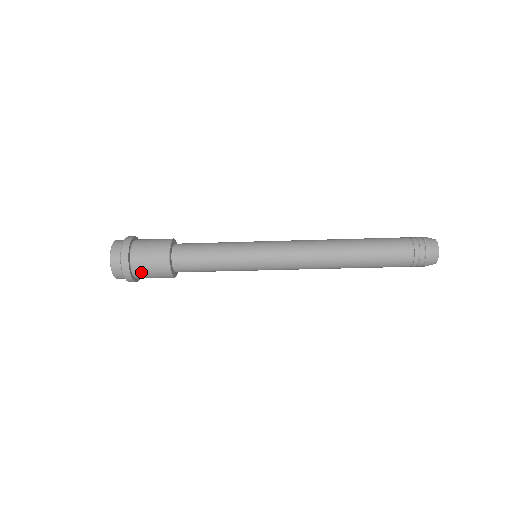
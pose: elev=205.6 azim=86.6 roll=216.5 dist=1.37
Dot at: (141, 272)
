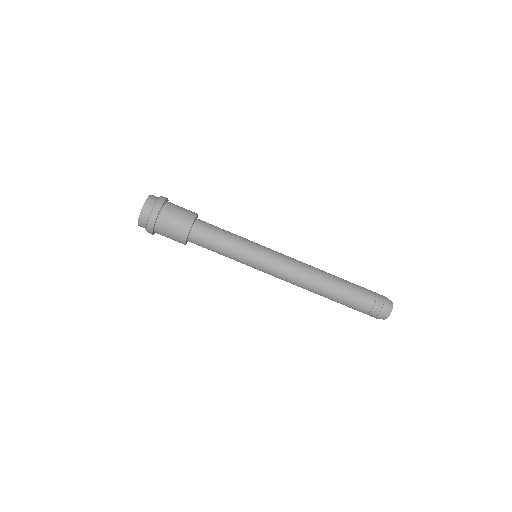
Dot at: (164, 223)
